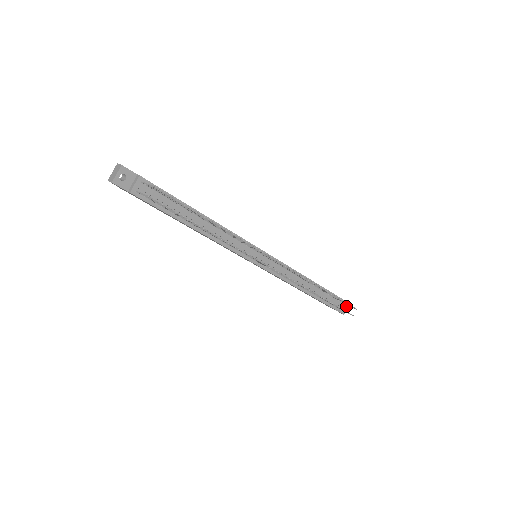
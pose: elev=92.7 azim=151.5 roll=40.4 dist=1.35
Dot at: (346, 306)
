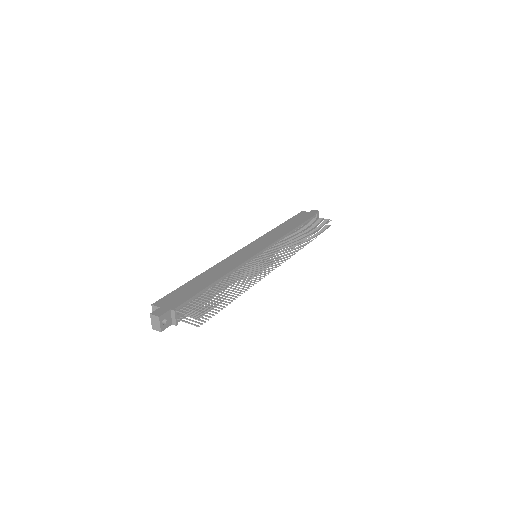
Dot at: (318, 215)
